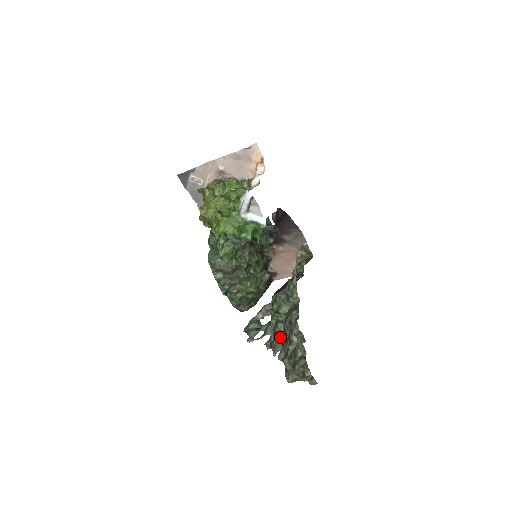
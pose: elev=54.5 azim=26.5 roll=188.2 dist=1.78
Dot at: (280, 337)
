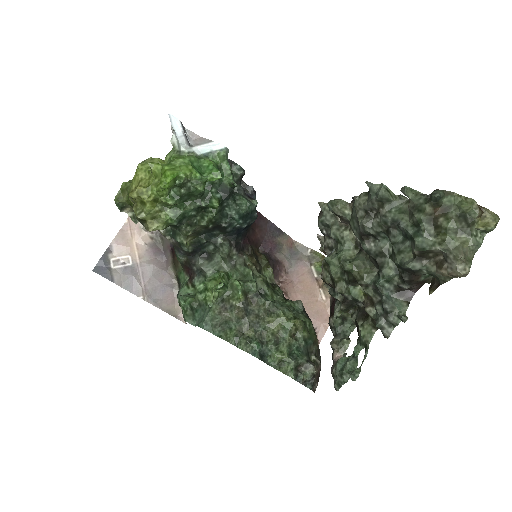
Dot at: (380, 271)
